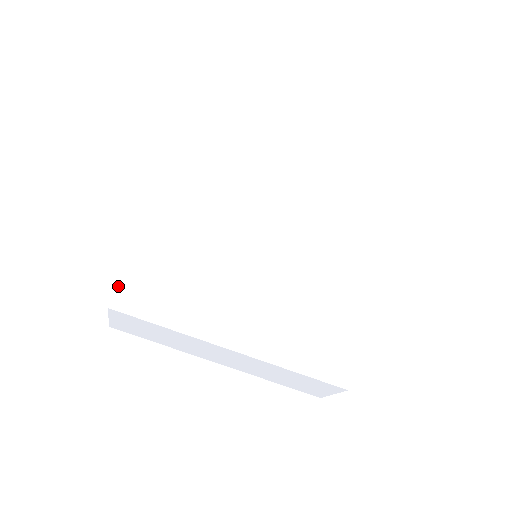
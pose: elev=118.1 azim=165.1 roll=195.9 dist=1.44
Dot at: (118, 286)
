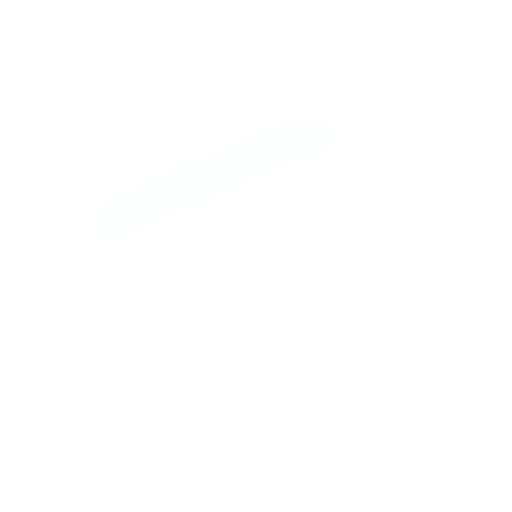
Dot at: (119, 237)
